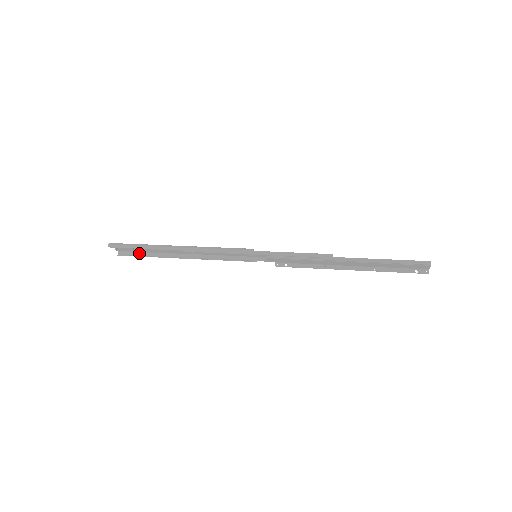
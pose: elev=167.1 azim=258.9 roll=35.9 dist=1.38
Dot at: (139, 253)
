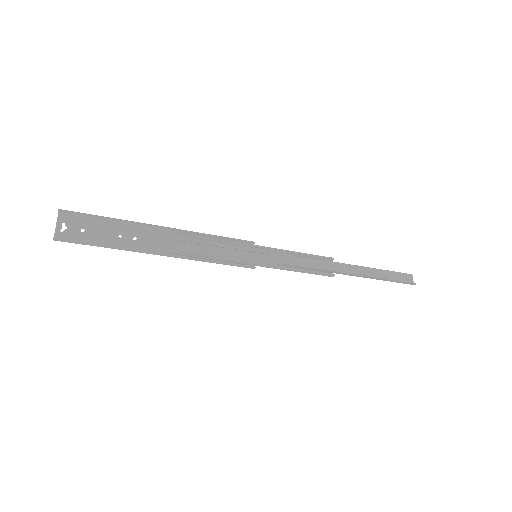
Dot at: (91, 244)
